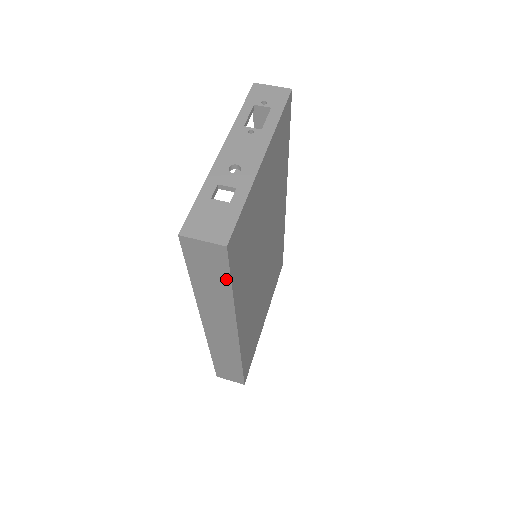
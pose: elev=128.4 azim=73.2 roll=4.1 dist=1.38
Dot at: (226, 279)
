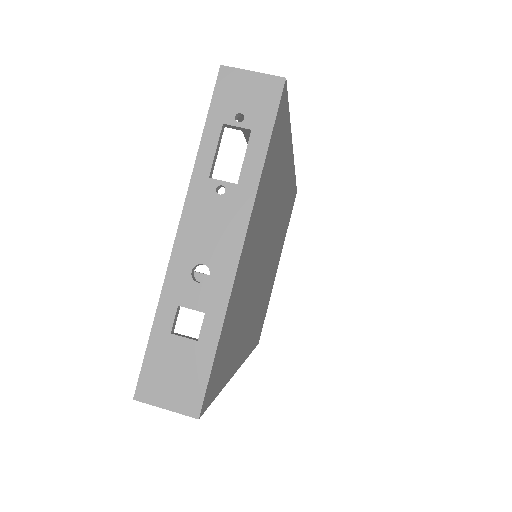
Dot at: occluded
